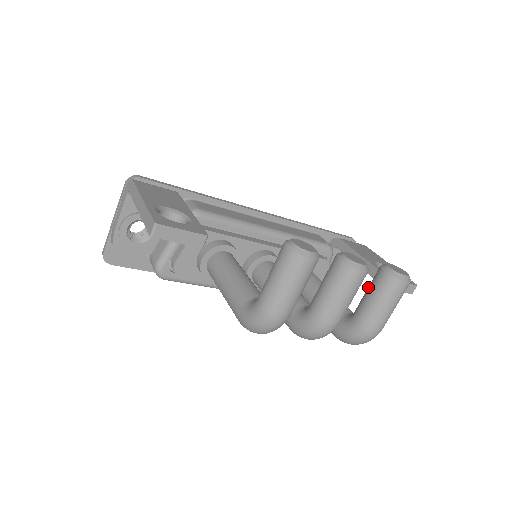
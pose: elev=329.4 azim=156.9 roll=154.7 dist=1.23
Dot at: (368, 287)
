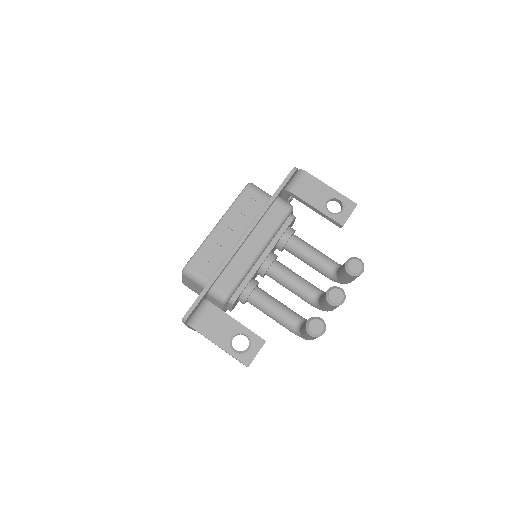
Dot at: (341, 273)
